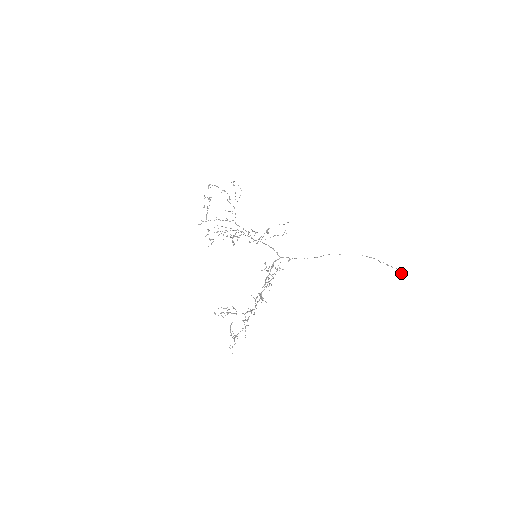
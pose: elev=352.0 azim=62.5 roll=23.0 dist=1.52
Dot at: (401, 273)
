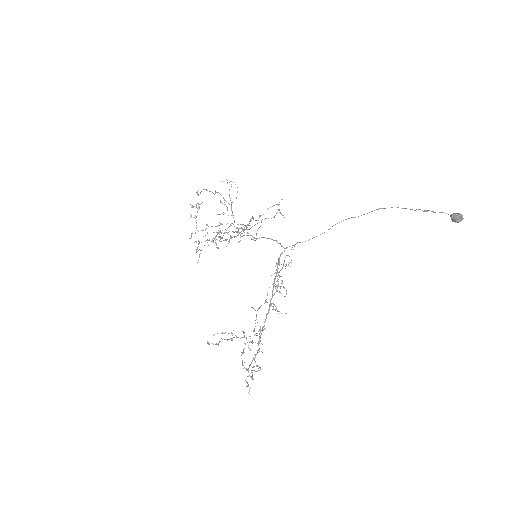
Dot at: (451, 217)
